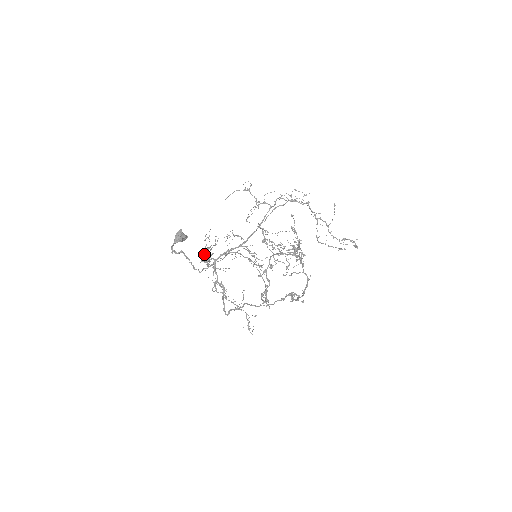
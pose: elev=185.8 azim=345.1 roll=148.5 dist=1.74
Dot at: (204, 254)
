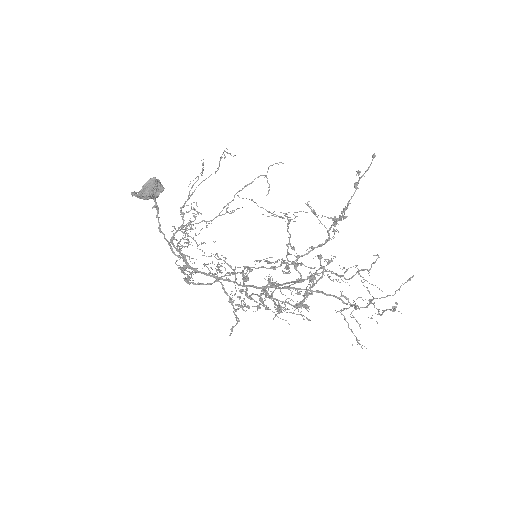
Dot at: (180, 227)
